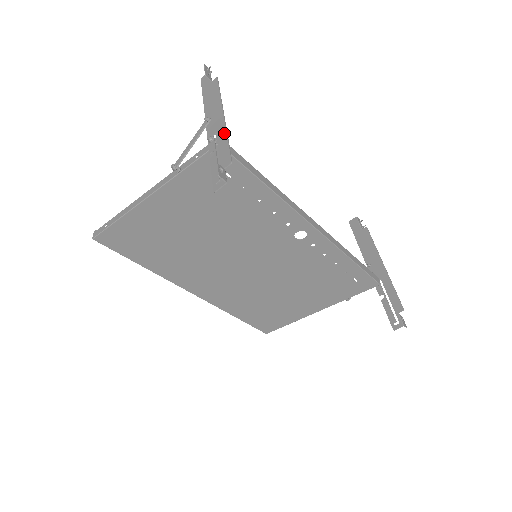
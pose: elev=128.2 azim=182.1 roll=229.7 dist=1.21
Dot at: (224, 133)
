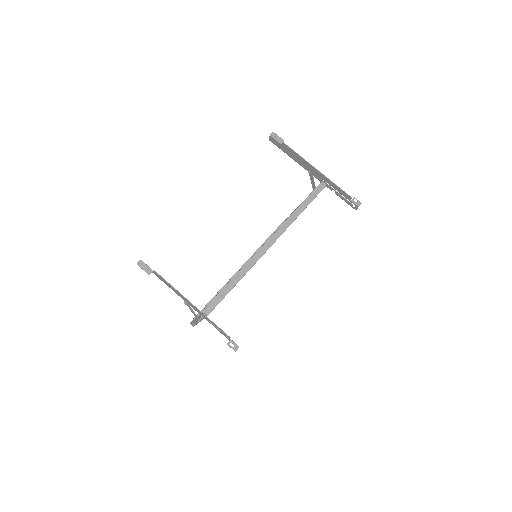
Dot at: (207, 318)
